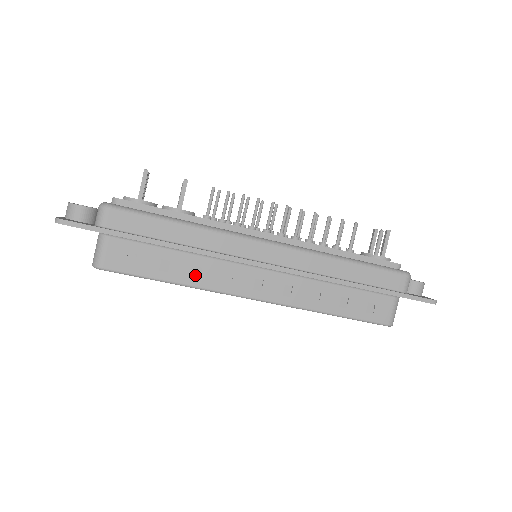
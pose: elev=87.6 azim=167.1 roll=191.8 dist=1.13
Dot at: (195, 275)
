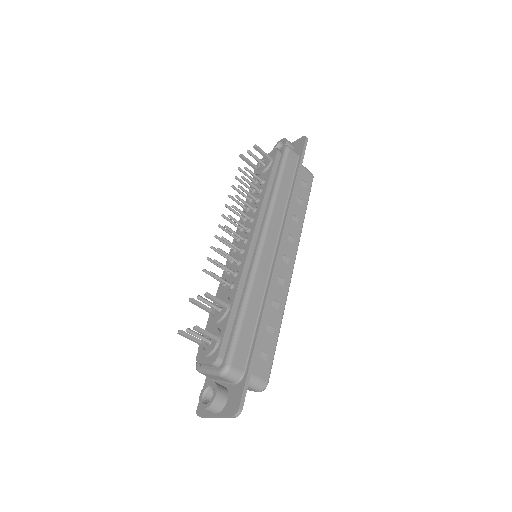
Dot at: (277, 307)
